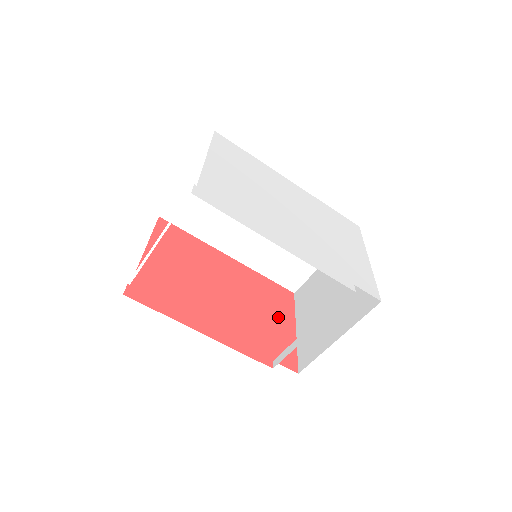
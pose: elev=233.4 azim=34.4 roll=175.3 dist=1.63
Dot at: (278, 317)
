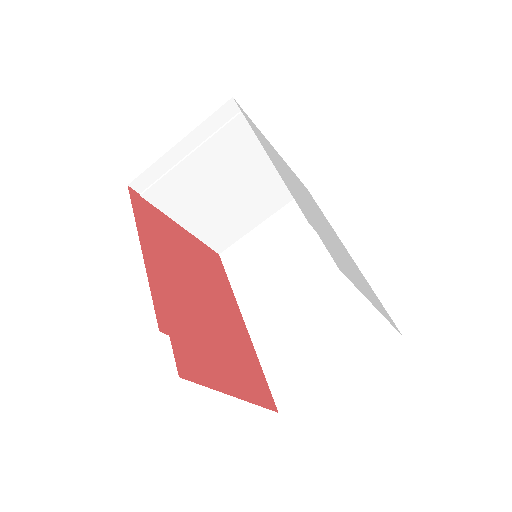
Dot at: (230, 369)
